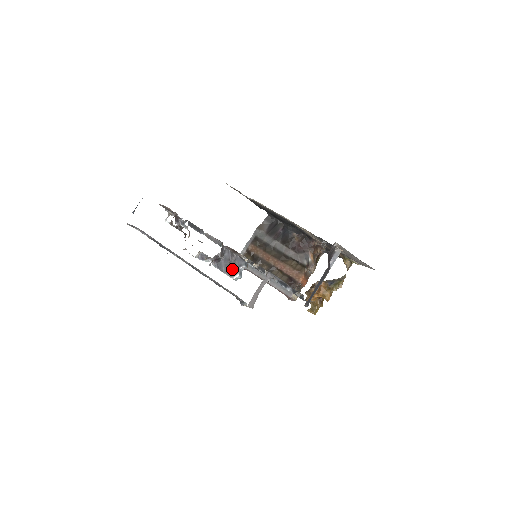
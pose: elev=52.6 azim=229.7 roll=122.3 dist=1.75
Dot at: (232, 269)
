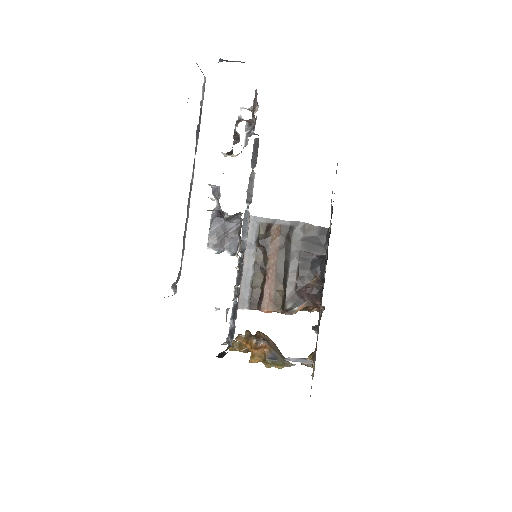
Dot at: (219, 240)
